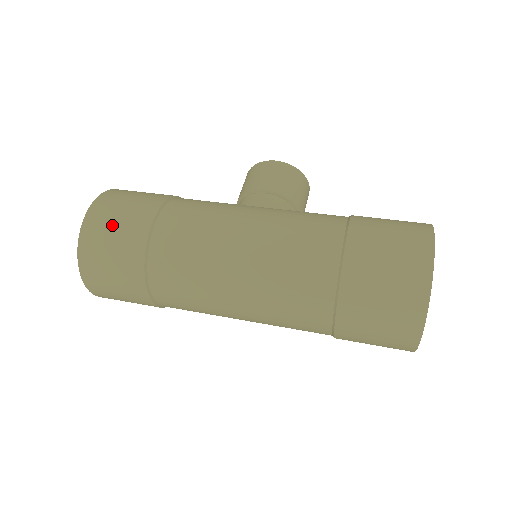
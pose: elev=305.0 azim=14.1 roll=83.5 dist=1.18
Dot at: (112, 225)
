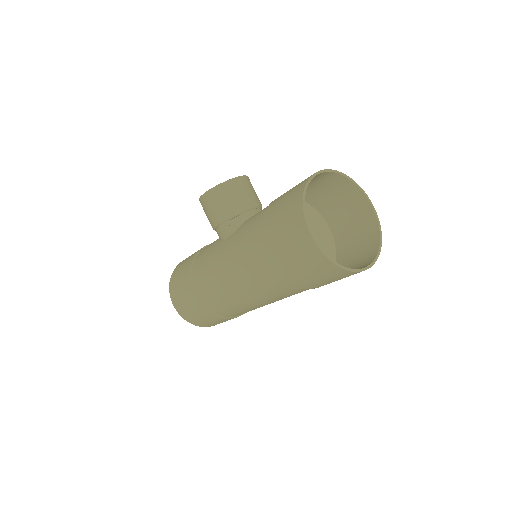
Dot at: (188, 310)
